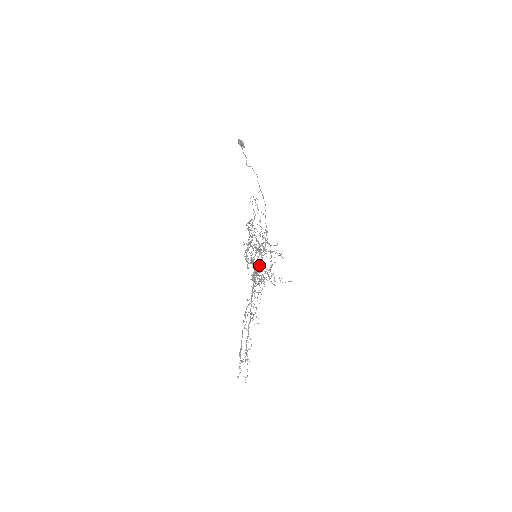
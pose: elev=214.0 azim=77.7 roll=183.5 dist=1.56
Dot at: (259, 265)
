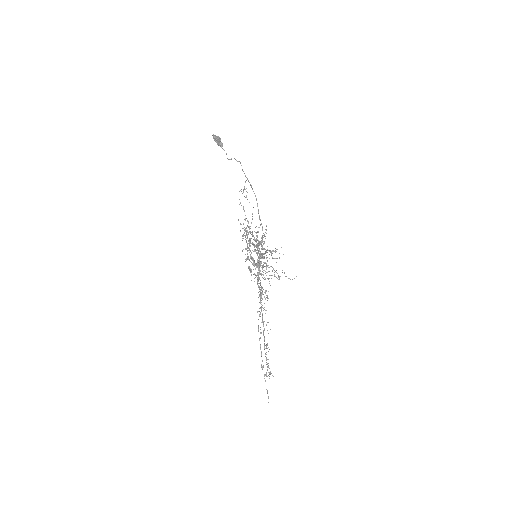
Dot at: (260, 262)
